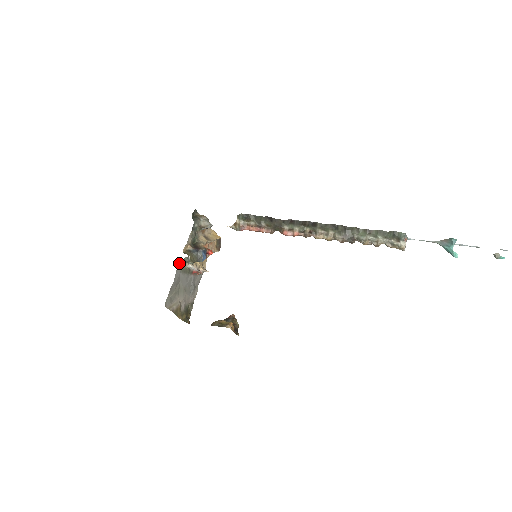
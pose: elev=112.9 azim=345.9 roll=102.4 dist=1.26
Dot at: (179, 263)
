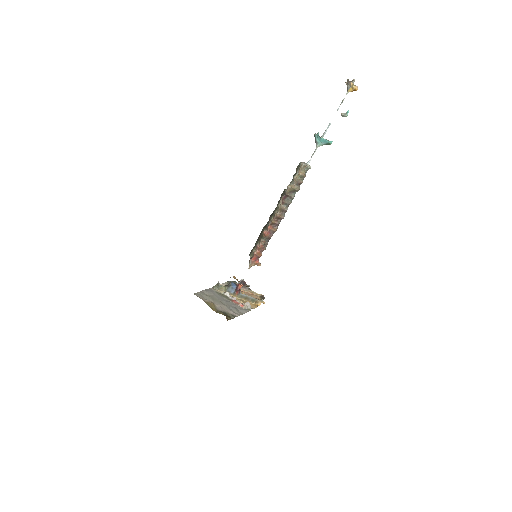
Dot at: (213, 288)
